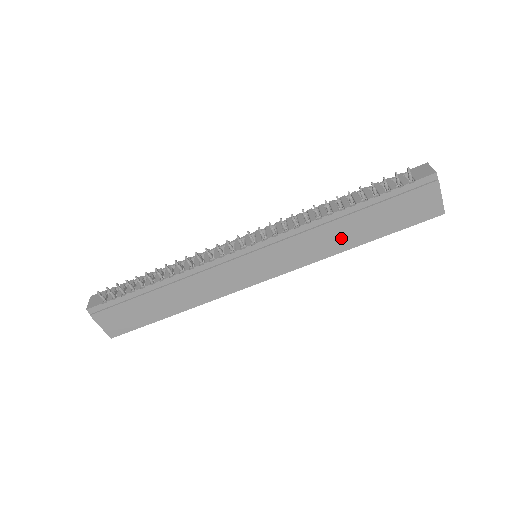
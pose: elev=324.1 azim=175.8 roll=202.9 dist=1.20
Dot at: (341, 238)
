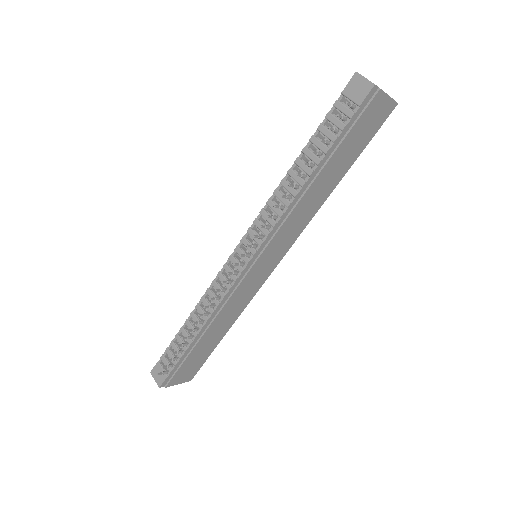
Dot at: (319, 194)
